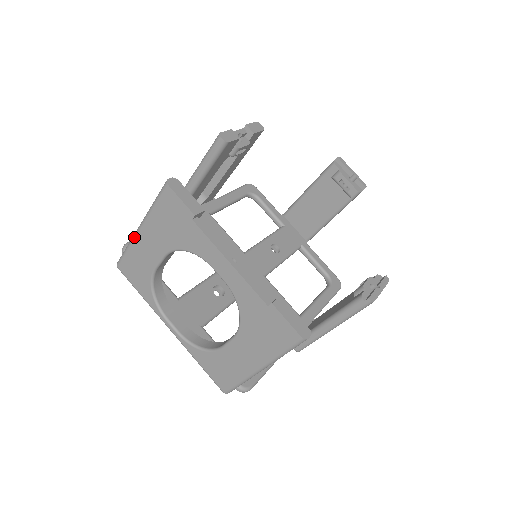
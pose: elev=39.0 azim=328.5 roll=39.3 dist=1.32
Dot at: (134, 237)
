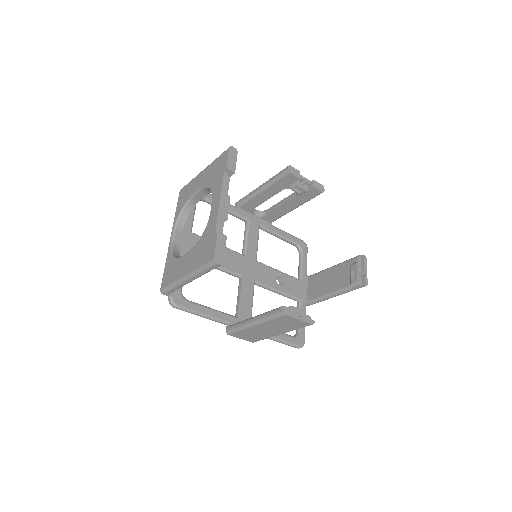
Dot at: (198, 174)
